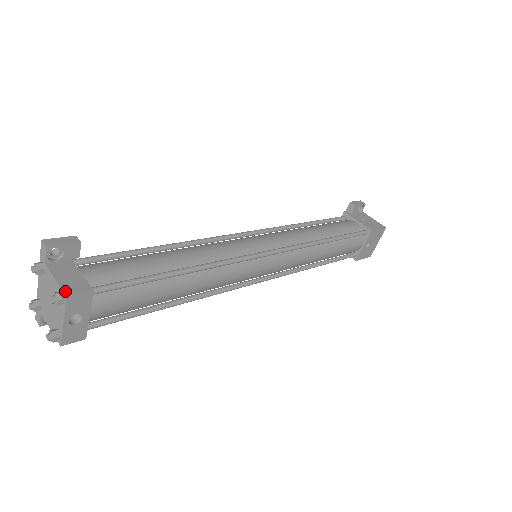
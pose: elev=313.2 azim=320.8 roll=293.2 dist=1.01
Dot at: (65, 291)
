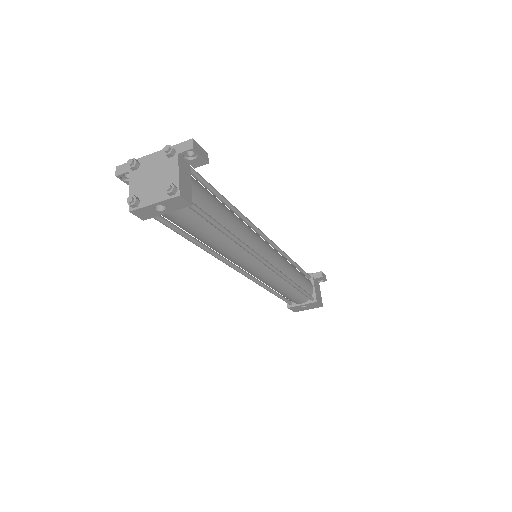
Dot at: (180, 190)
